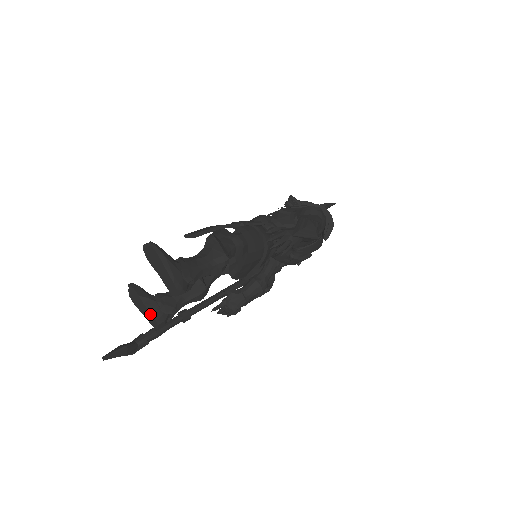
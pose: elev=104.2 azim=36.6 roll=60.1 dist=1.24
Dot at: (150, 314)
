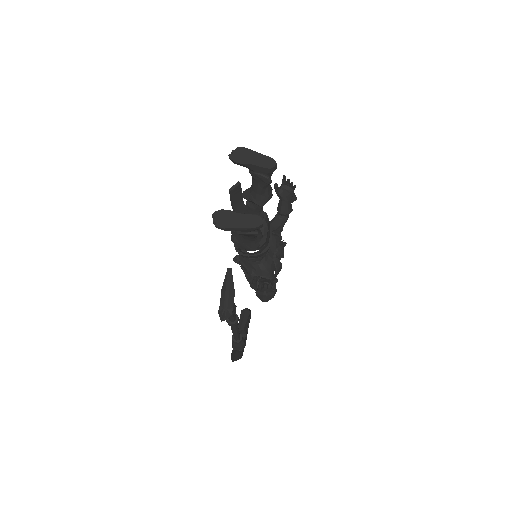
Dot at: (250, 216)
